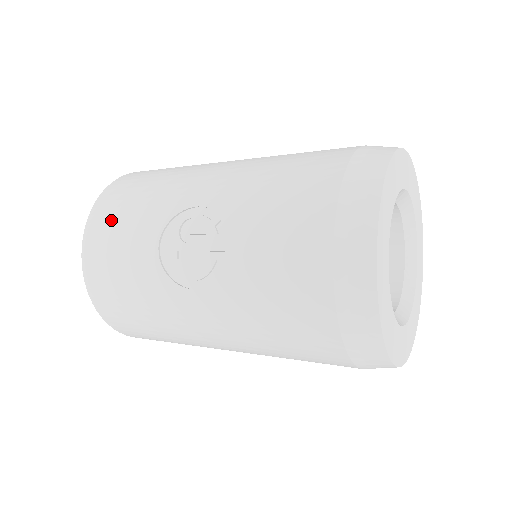
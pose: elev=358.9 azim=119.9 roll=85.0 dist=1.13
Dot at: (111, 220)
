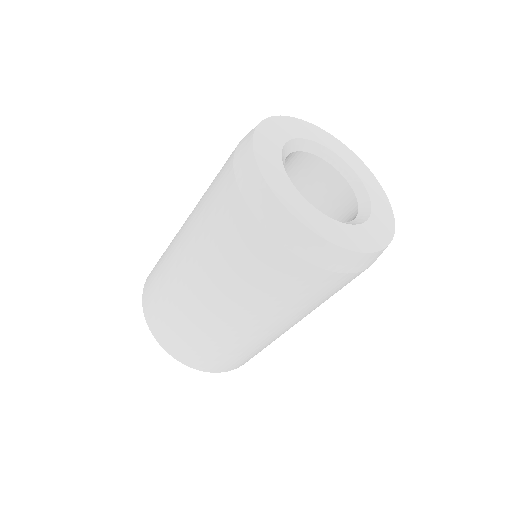
Dot at: occluded
